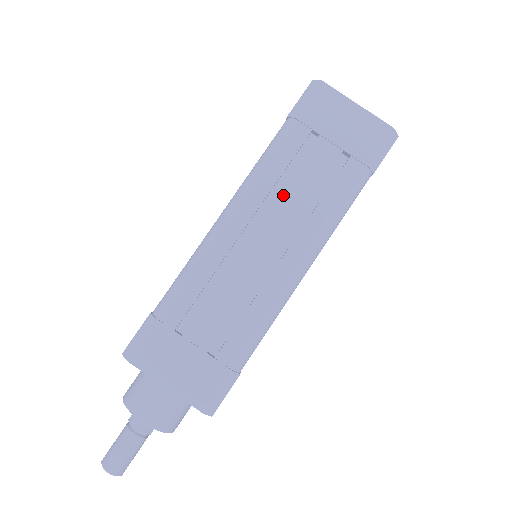
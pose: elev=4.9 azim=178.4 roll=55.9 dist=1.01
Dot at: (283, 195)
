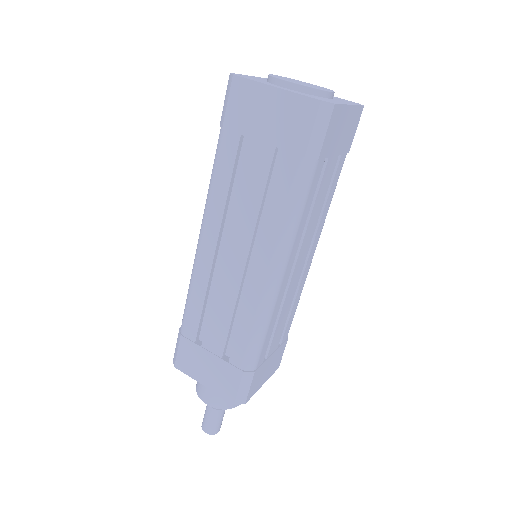
Dot at: (309, 226)
